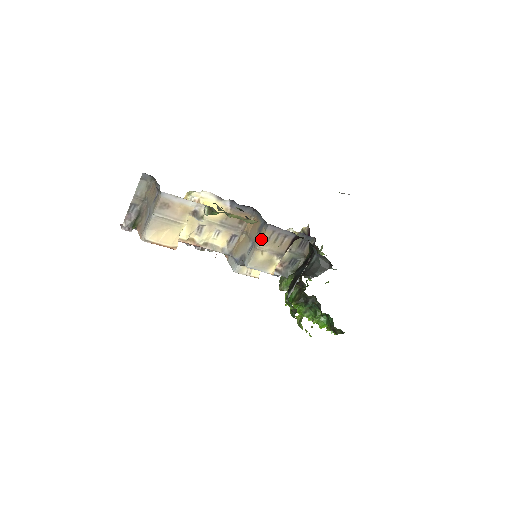
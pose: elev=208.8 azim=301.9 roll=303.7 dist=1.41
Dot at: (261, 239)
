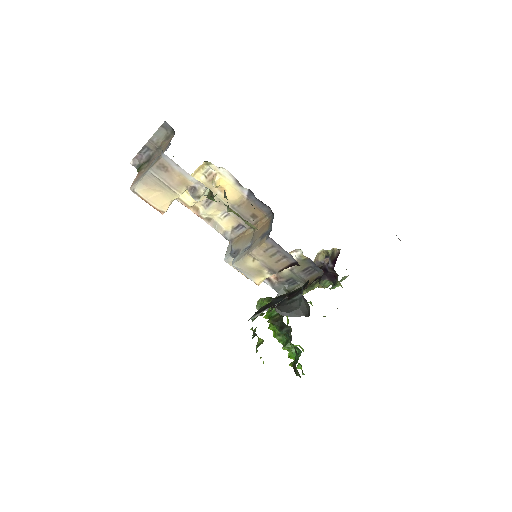
Dot at: (257, 246)
